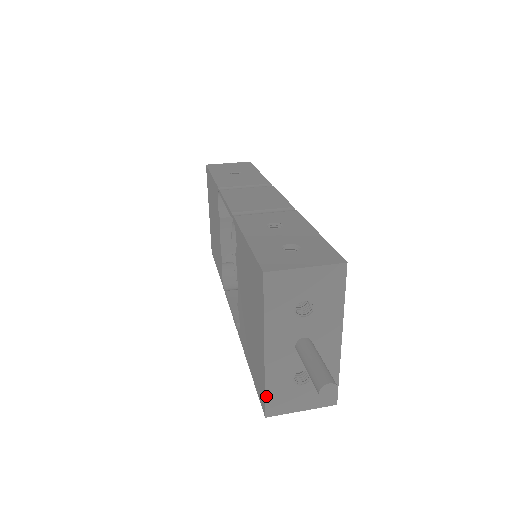
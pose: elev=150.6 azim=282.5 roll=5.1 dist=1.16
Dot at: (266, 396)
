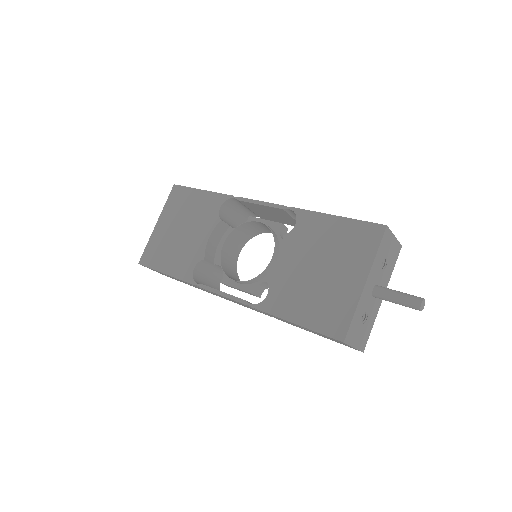
Dot at: (351, 322)
